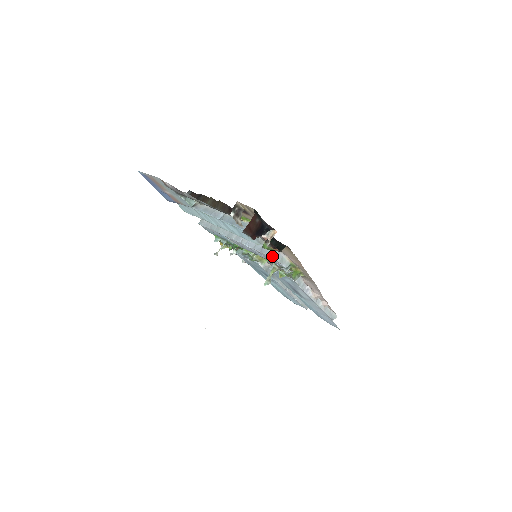
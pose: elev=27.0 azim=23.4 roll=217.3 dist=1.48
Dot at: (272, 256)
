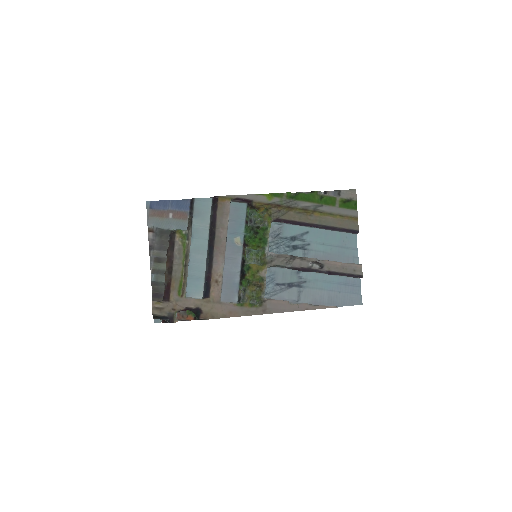
Dot at: occluded
